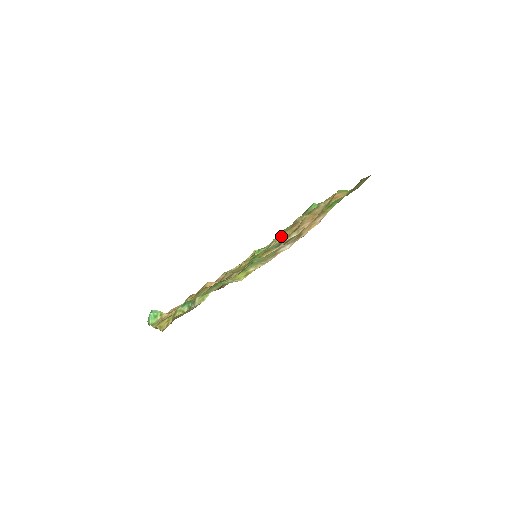
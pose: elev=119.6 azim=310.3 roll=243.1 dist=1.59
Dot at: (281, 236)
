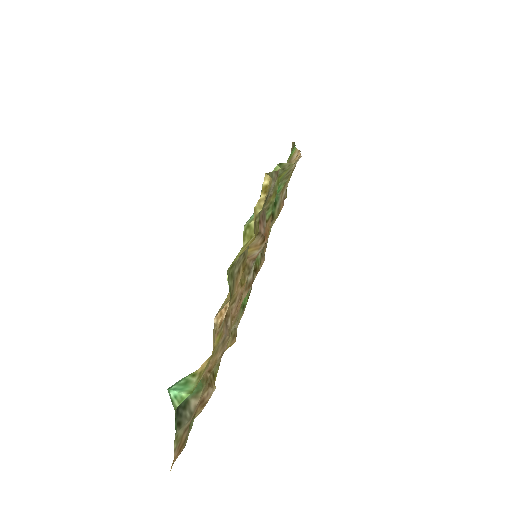
Dot at: occluded
